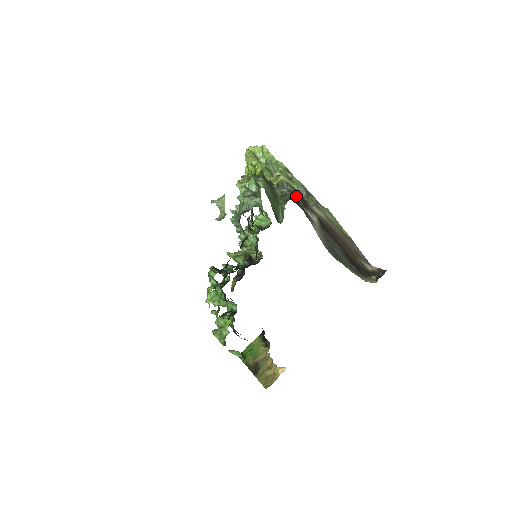
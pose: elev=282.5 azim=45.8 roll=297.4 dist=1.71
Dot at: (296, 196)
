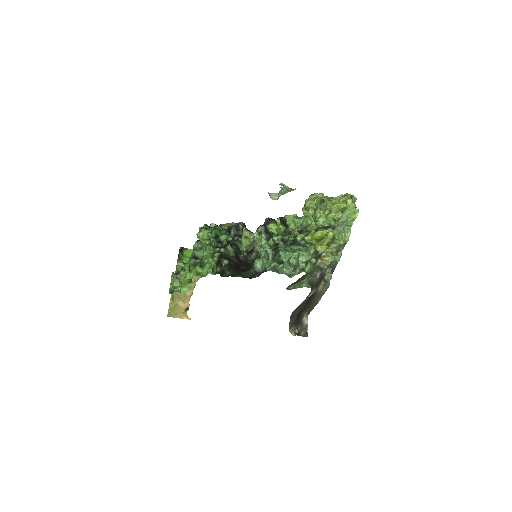
Dot at: (321, 277)
